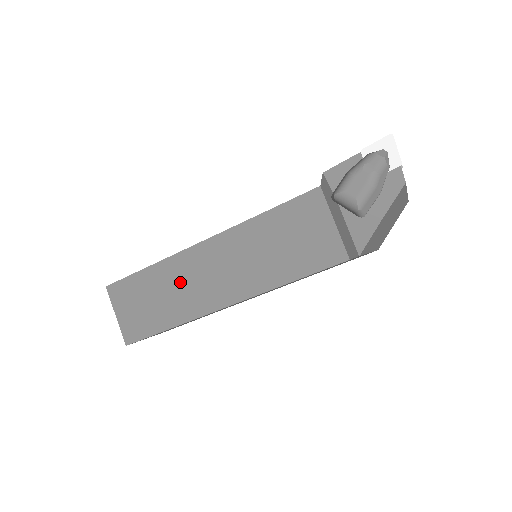
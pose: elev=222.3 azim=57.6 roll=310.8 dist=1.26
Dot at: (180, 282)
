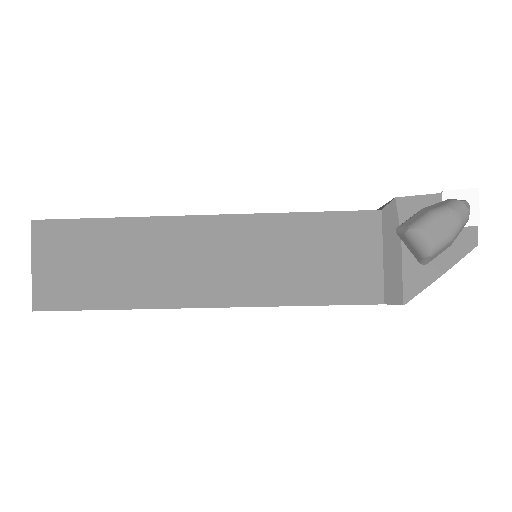
Dot at: (154, 254)
